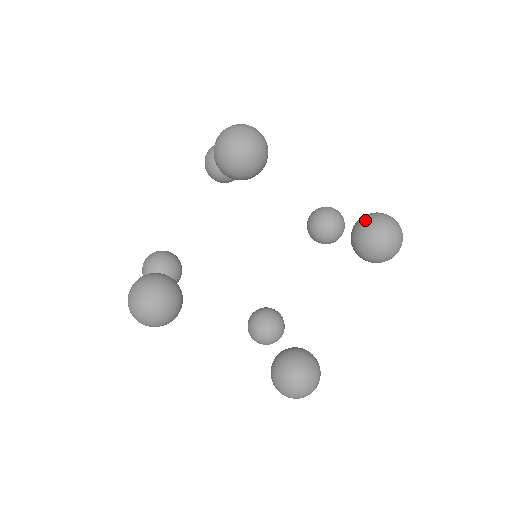
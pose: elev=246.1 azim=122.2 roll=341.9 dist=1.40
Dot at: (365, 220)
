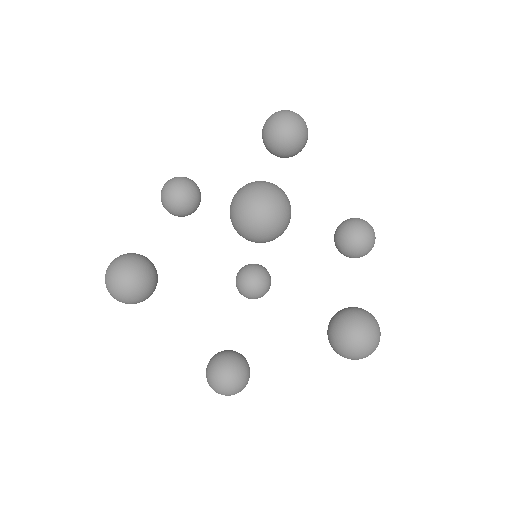
Dot at: (349, 321)
